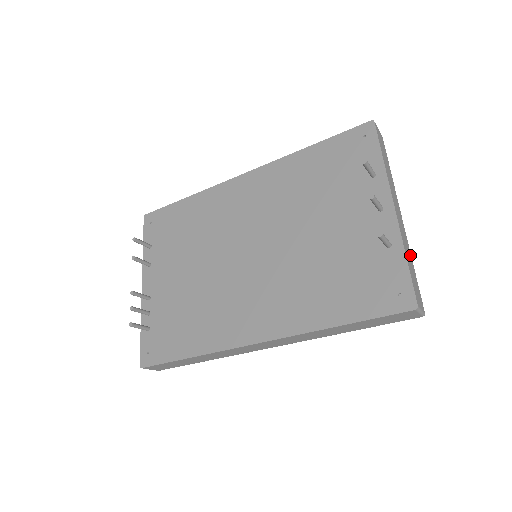
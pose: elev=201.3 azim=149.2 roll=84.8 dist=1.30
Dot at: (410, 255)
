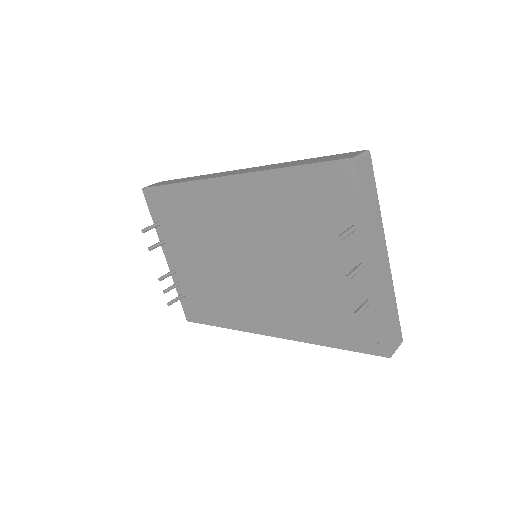
Dot at: (392, 295)
